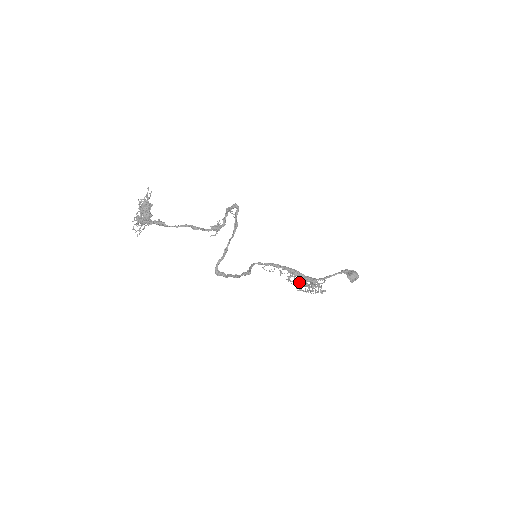
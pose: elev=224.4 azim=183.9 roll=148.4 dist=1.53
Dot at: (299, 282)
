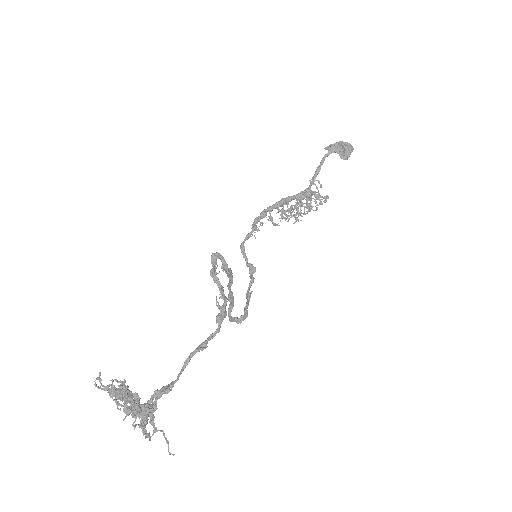
Dot at: (292, 206)
